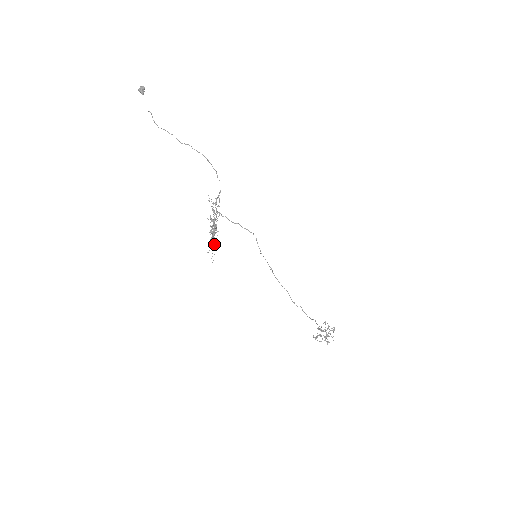
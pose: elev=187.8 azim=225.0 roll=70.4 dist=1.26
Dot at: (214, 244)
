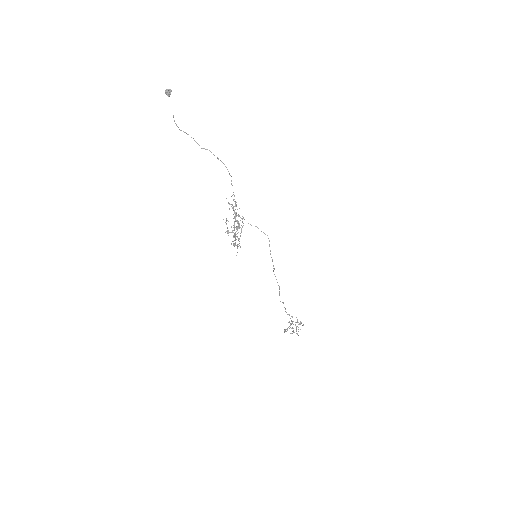
Dot at: (234, 243)
